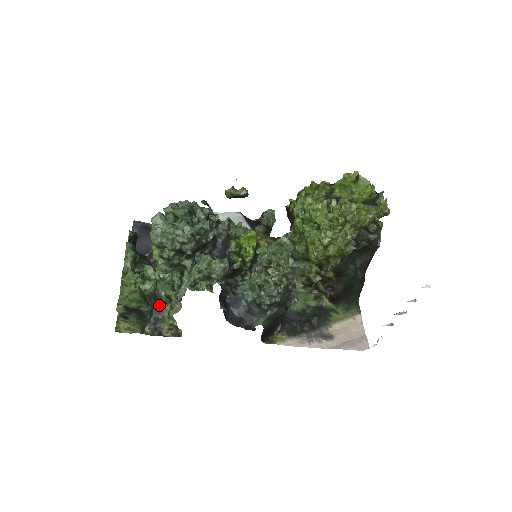
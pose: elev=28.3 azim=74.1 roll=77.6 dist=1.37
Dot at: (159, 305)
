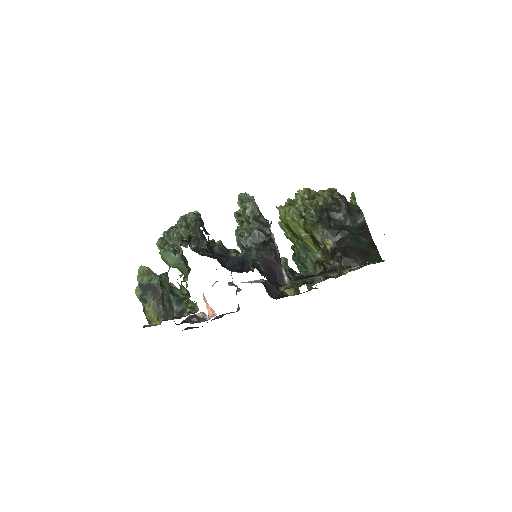
Dot at: (178, 301)
